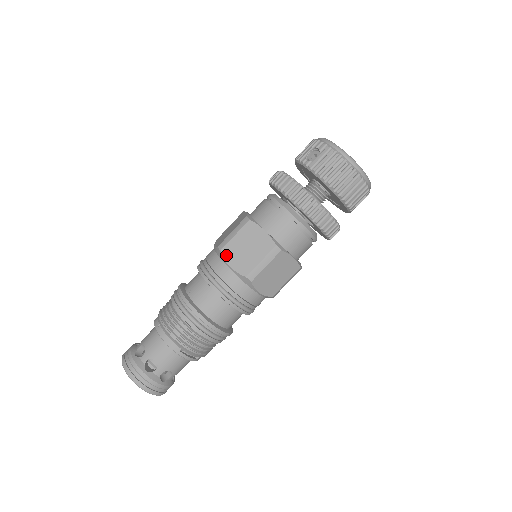
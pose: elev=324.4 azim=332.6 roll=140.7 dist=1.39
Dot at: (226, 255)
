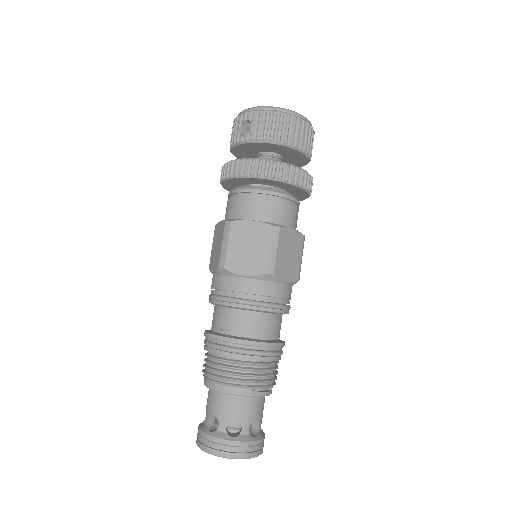
Dot at: (232, 268)
